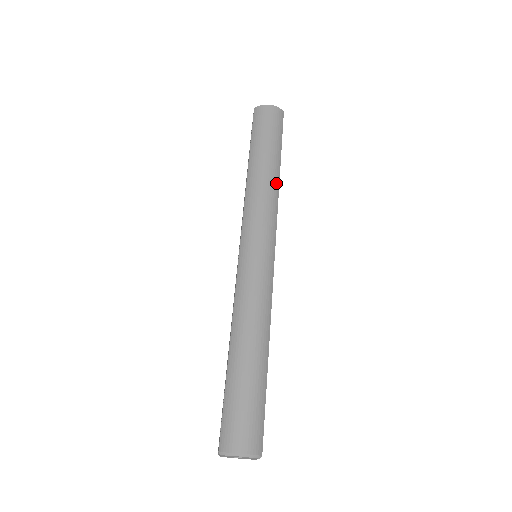
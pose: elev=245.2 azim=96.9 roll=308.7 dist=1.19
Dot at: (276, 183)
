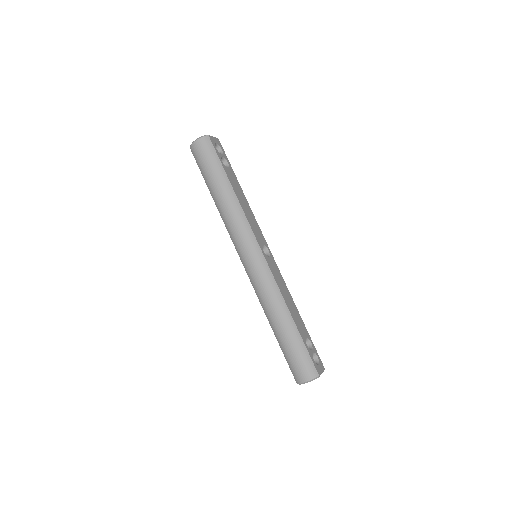
Dot at: (235, 202)
